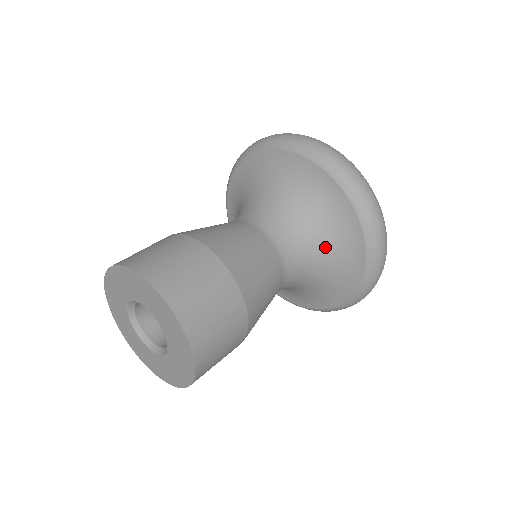
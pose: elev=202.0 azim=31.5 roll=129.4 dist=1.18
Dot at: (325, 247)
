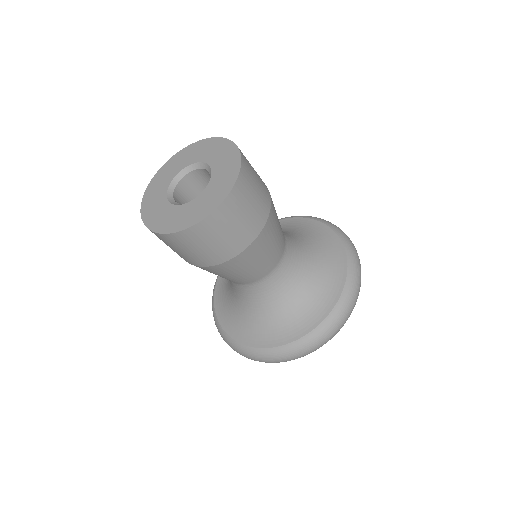
Dot at: (313, 274)
